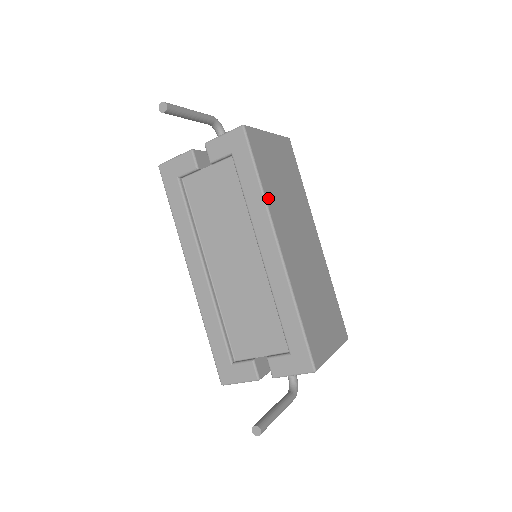
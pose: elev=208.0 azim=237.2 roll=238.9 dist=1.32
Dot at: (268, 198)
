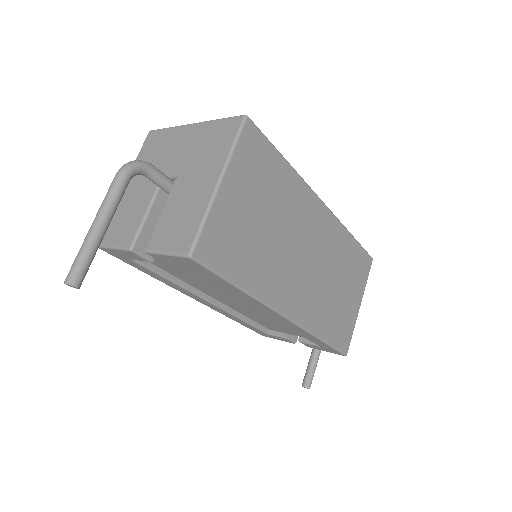
Dot at: (257, 290)
